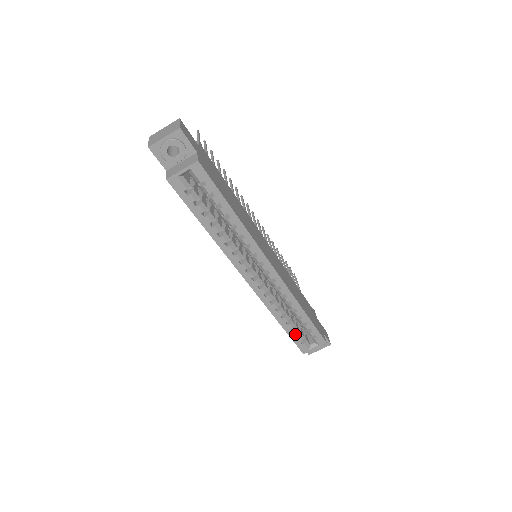
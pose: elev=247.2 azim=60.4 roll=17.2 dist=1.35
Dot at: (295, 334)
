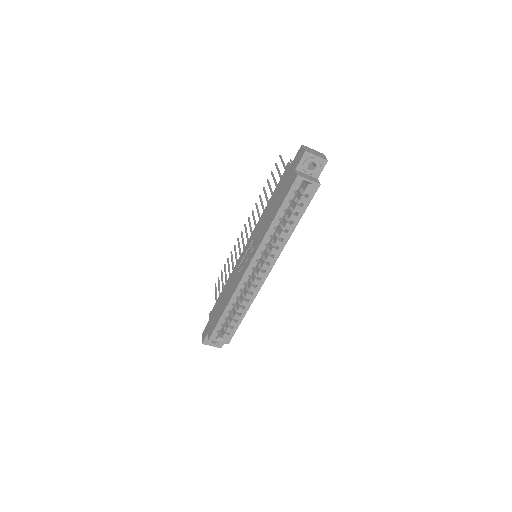
Dot at: (223, 322)
